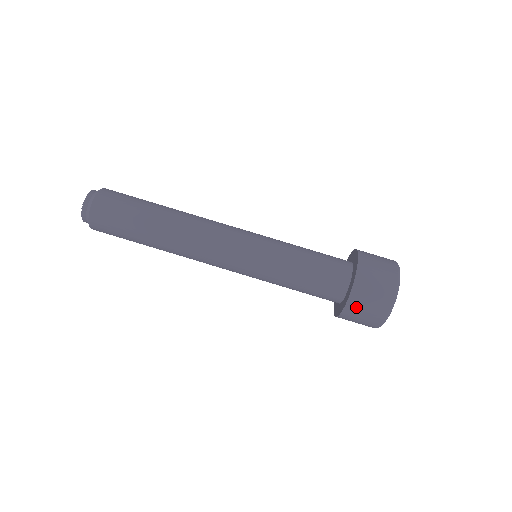
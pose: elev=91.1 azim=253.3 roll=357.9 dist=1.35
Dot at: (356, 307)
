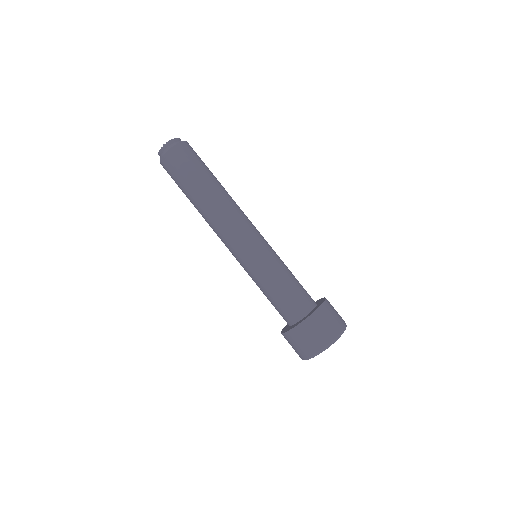
Dot at: (299, 334)
